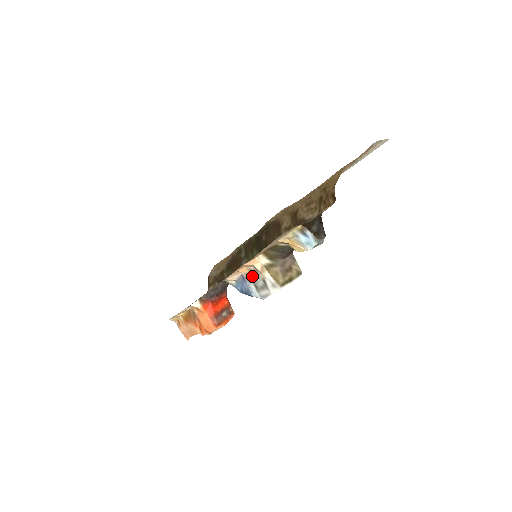
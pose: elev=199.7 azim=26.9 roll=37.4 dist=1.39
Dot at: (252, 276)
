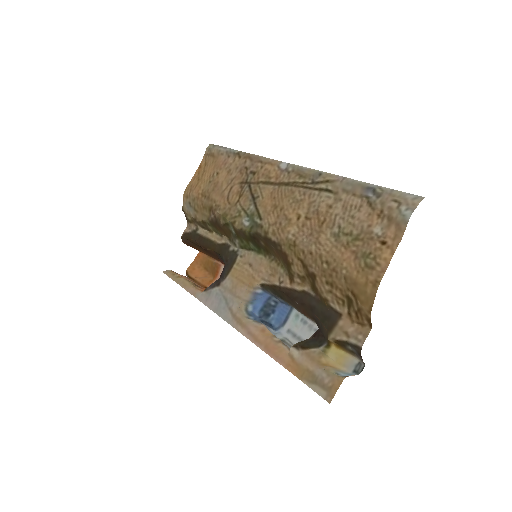
Dot at: occluded
